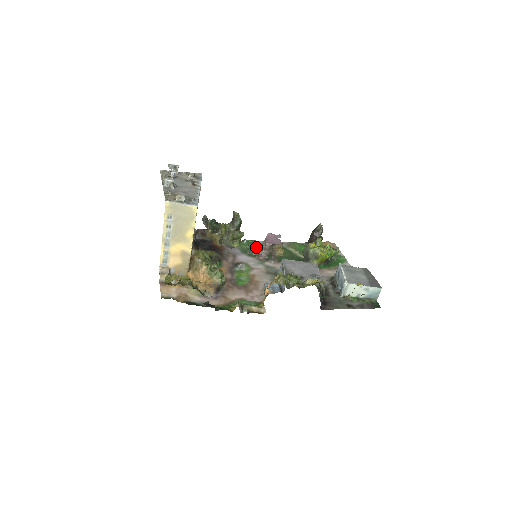
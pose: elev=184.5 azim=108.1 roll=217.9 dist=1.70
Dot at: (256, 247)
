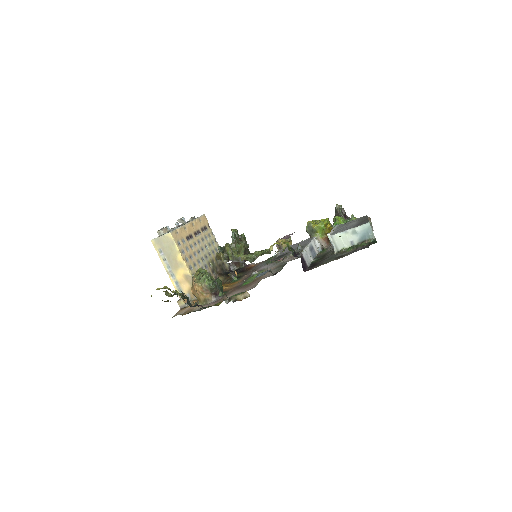
Dot at: occluded
